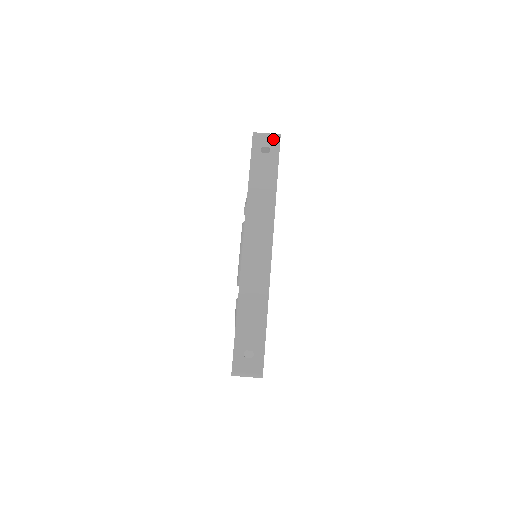
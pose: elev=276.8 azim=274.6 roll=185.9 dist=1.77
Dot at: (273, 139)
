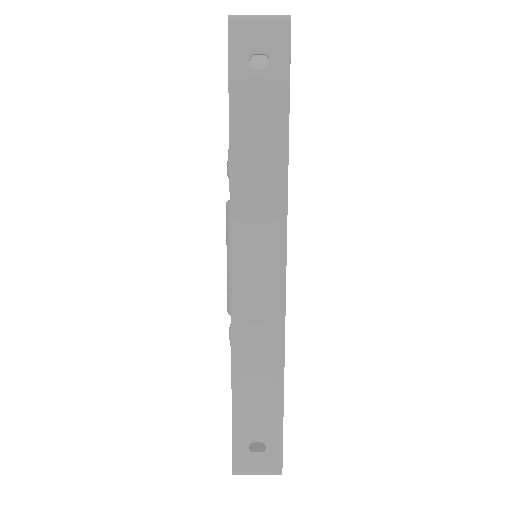
Dot at: (274, 31)
